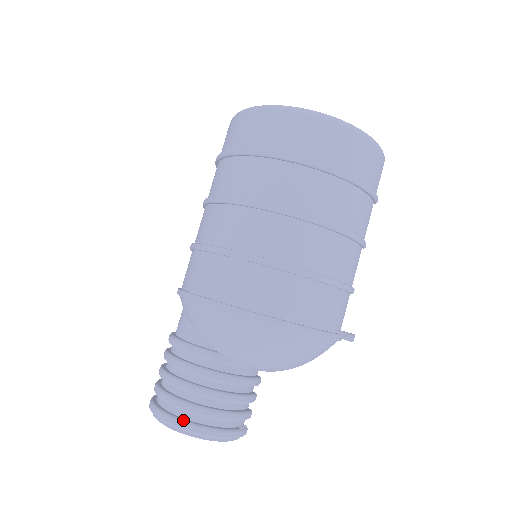
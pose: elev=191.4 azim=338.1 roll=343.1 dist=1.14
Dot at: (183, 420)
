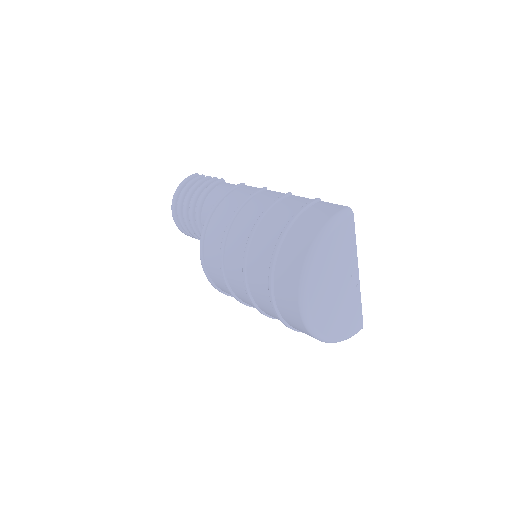
Dot at: (178, 224)
